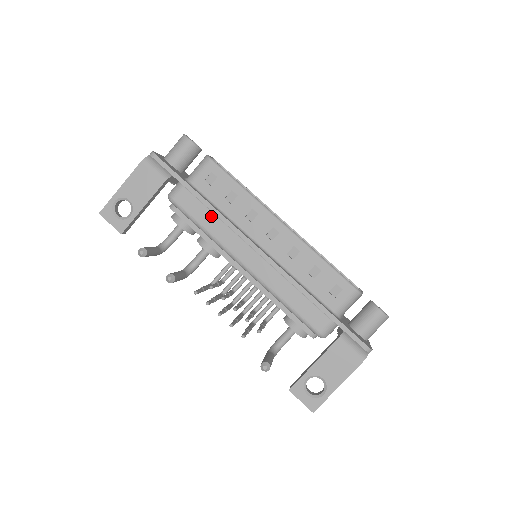
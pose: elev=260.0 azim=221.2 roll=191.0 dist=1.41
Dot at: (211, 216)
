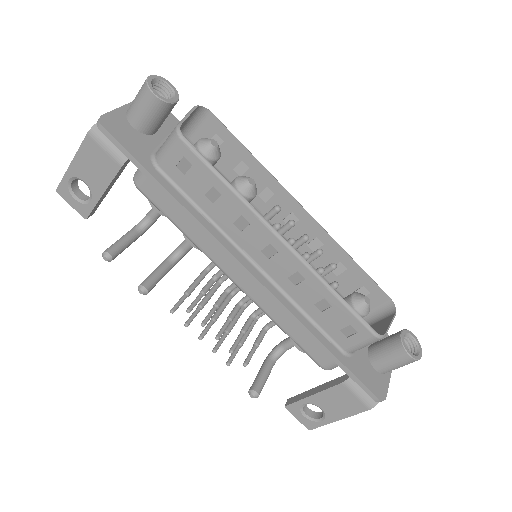
Dot at: occluded
